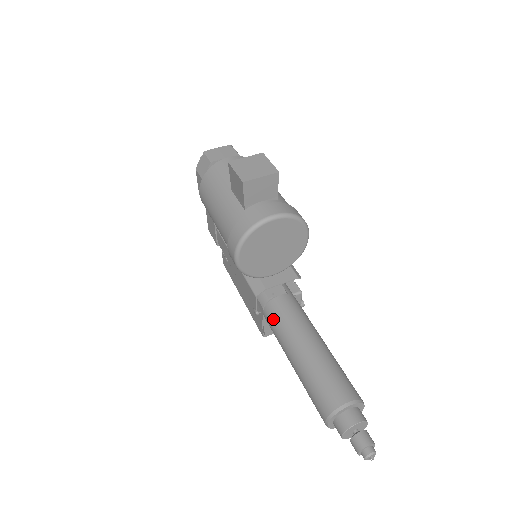
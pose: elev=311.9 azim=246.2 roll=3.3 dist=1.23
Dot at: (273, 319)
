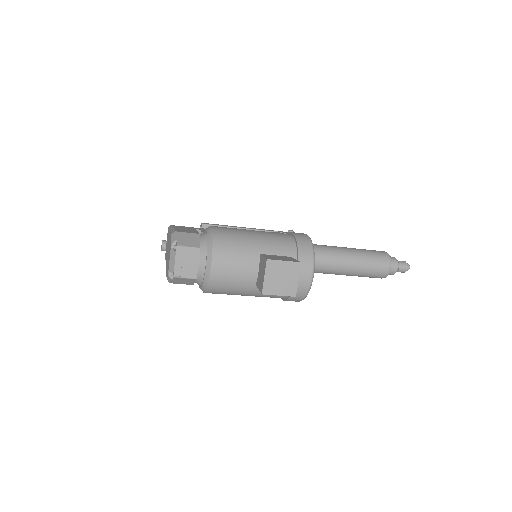
Dot at: occluded
